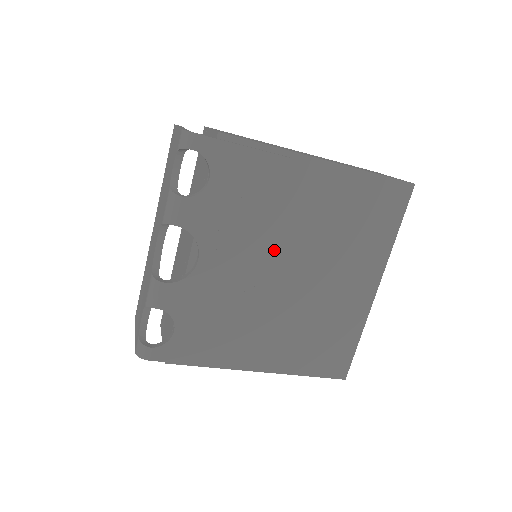
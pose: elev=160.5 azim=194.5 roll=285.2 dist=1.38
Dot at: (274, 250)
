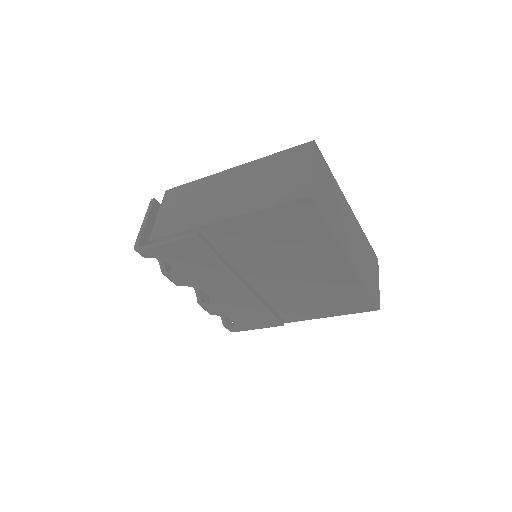
Dot at: (246, 272)
